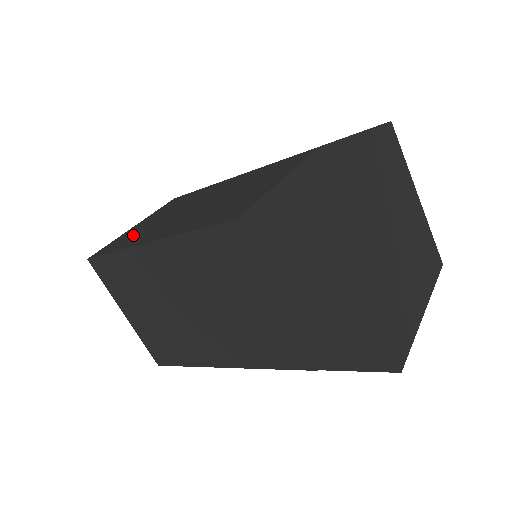
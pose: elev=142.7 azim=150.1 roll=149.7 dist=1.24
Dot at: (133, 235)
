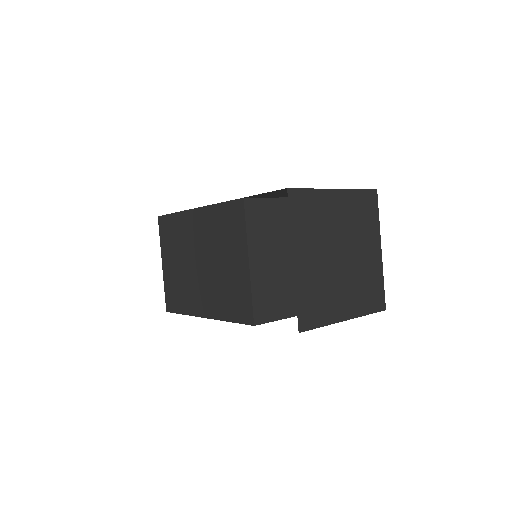
Dot at: (177, 290)
